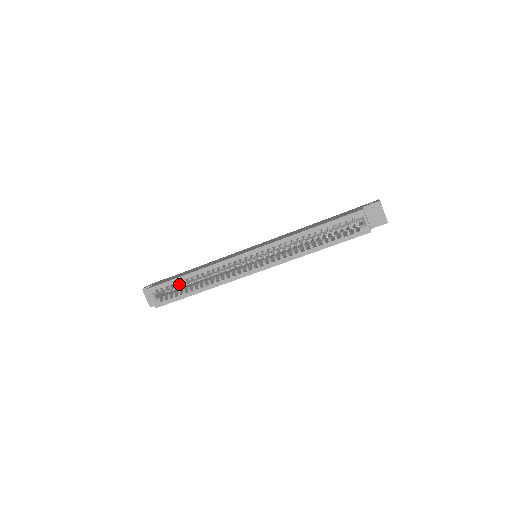
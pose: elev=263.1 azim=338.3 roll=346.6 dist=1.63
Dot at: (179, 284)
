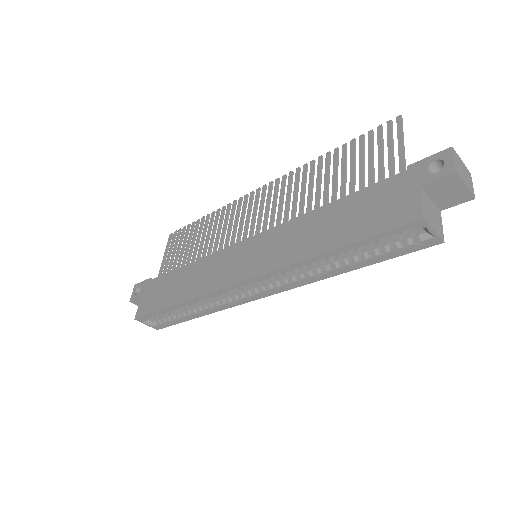
Dot at: occluded
